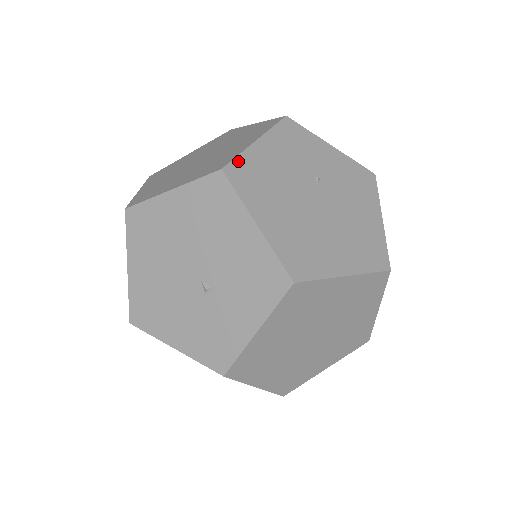
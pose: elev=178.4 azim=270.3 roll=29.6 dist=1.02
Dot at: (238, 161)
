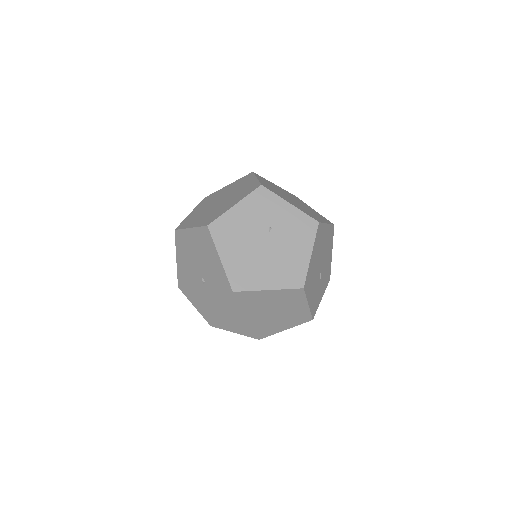
Dot at: (219, 220)
